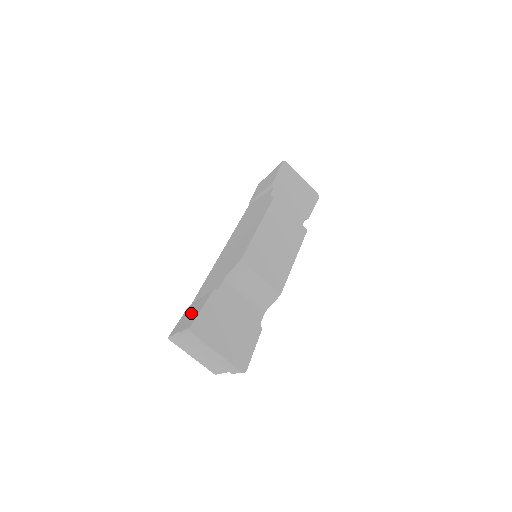
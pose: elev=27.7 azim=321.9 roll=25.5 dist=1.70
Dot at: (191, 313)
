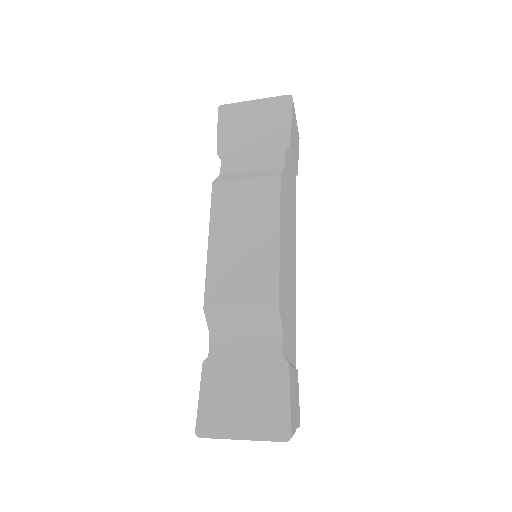
Dot at: occluded
